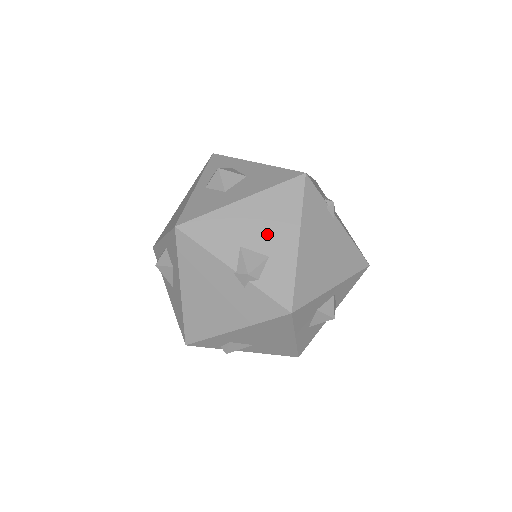
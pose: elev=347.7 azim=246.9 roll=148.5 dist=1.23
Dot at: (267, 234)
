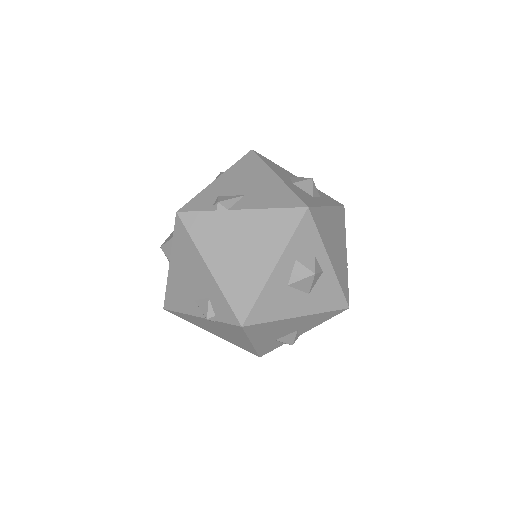
Dot at: occluded
